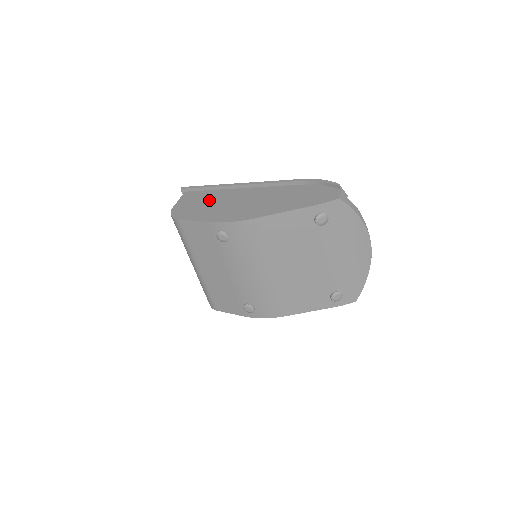
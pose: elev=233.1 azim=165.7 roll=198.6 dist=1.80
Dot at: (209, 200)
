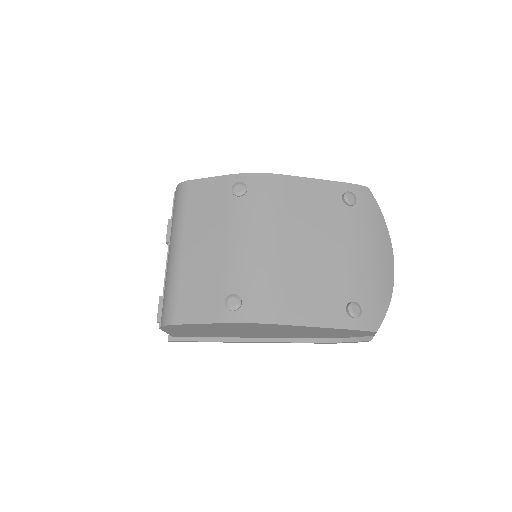
Dot at: occluded
